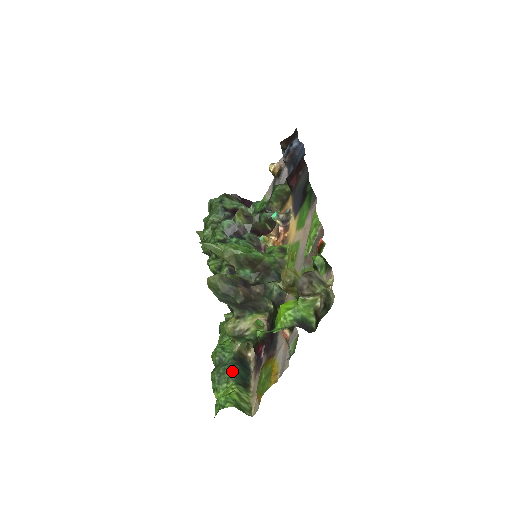
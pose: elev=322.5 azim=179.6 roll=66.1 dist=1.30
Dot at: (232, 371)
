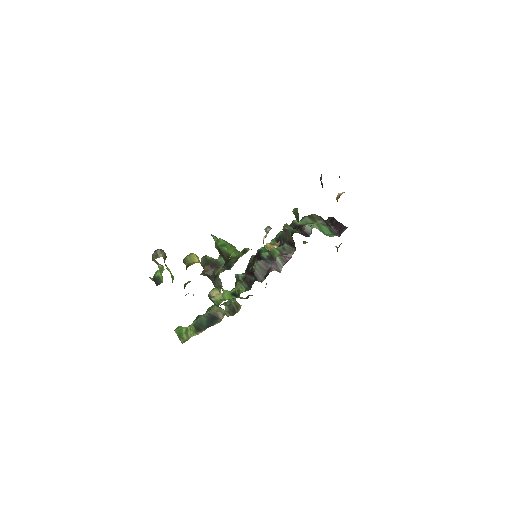
Dot at: (198, 318)
